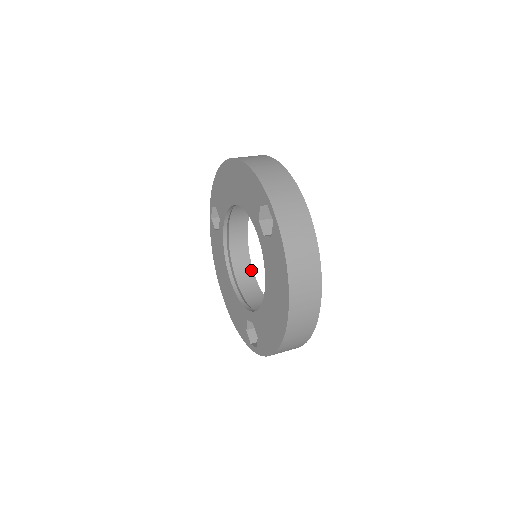
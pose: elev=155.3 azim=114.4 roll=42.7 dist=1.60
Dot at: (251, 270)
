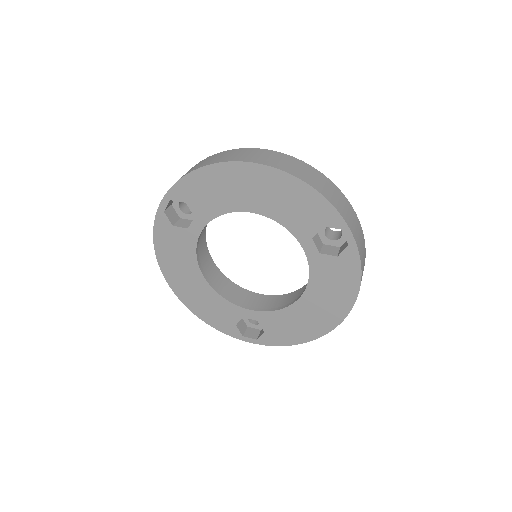
Dot at: (211, 259)
